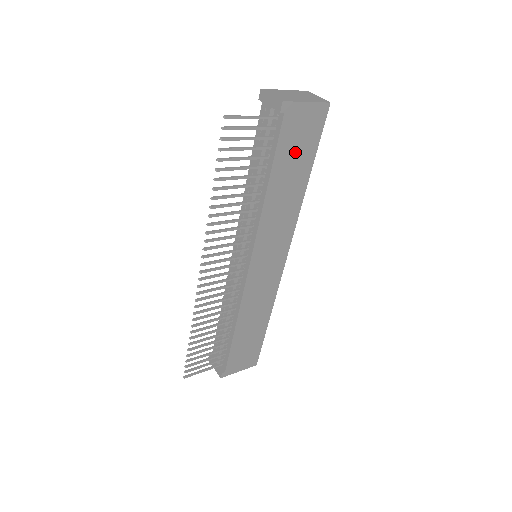
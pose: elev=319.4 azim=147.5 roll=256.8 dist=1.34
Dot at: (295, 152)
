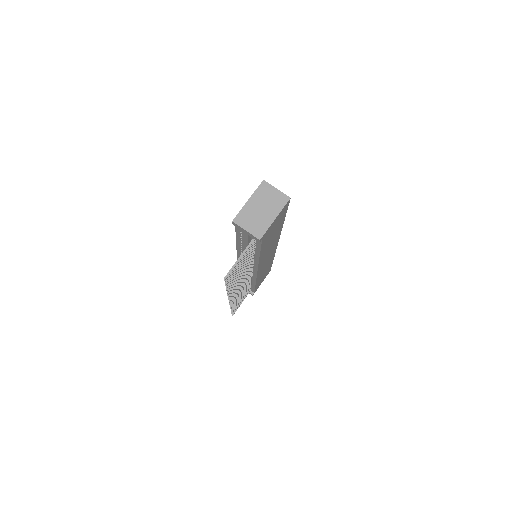
Dot at: (273, 232)
